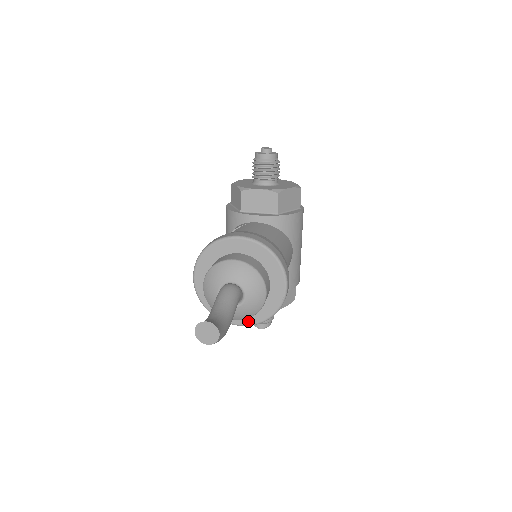
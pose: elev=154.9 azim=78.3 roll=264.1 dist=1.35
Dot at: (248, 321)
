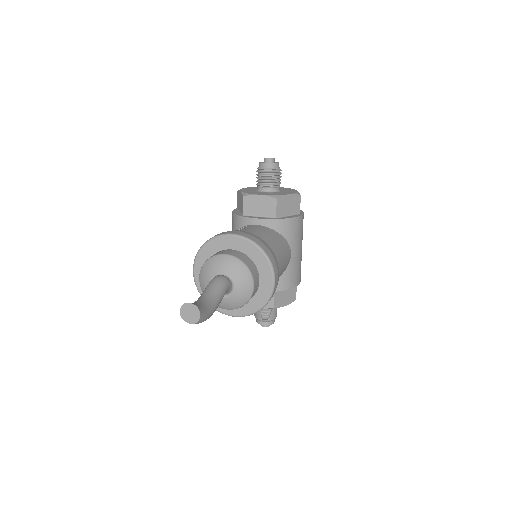
Dot at: (240, 312)
